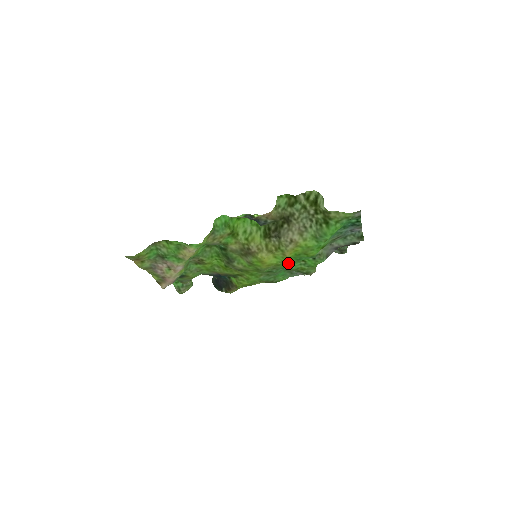
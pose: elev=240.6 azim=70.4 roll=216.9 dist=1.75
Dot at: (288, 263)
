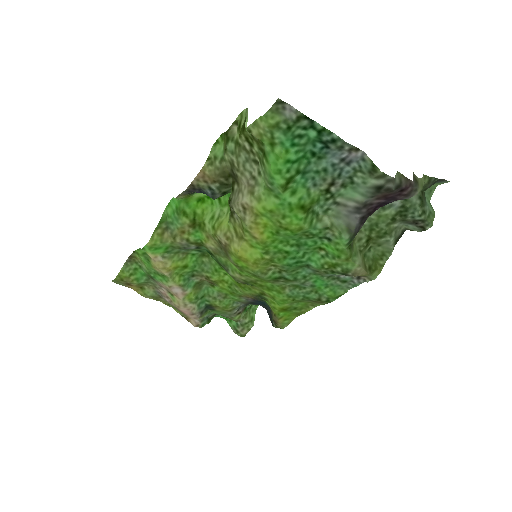
Dot at: (286, 255)
